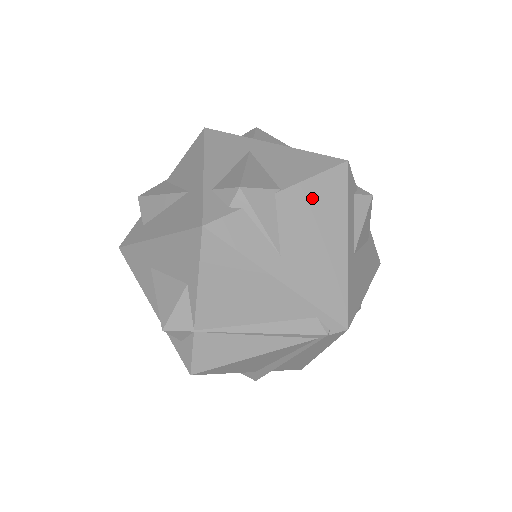
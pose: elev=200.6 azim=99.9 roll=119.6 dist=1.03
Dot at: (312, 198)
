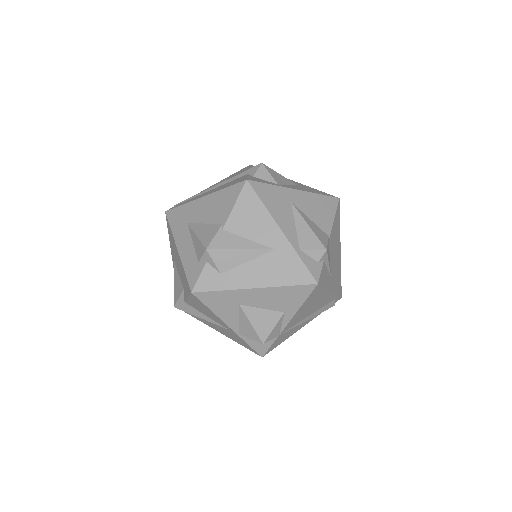
Dot at: (335, 233)
